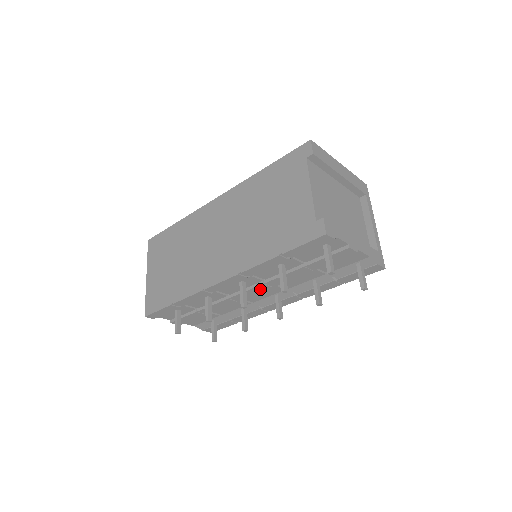
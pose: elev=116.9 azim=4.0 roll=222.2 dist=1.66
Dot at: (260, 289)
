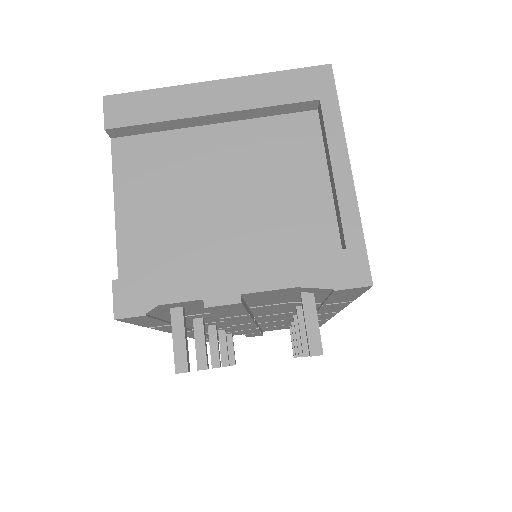
Dot at: (245, 325)
